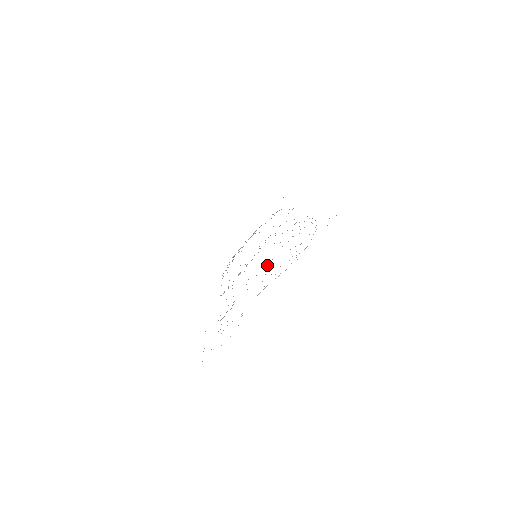
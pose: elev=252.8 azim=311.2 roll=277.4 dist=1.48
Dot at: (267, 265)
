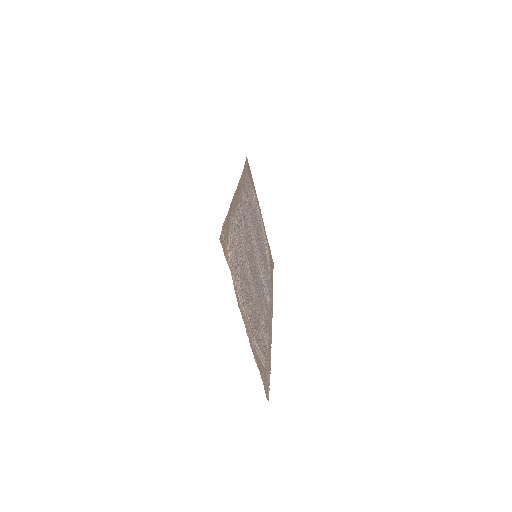
Dot at: (249, 280)
